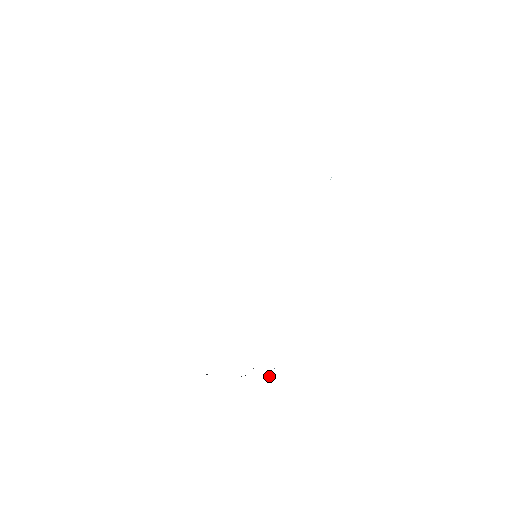
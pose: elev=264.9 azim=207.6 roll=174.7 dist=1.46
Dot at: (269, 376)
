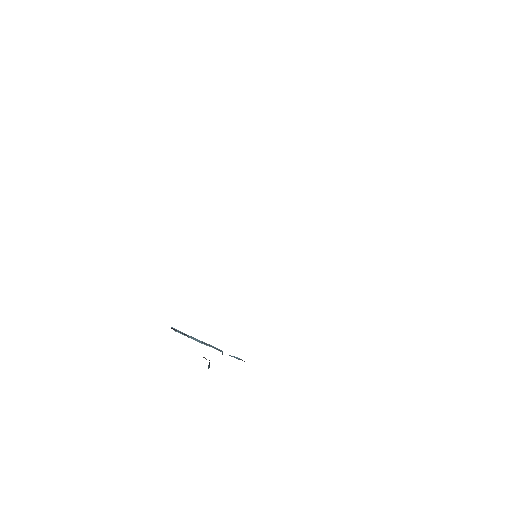
Dot at: occluded
